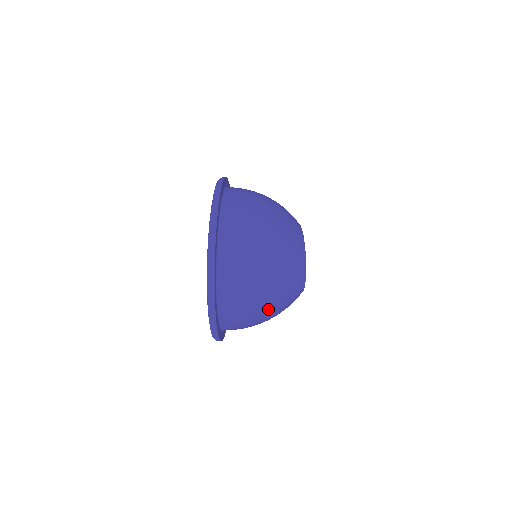
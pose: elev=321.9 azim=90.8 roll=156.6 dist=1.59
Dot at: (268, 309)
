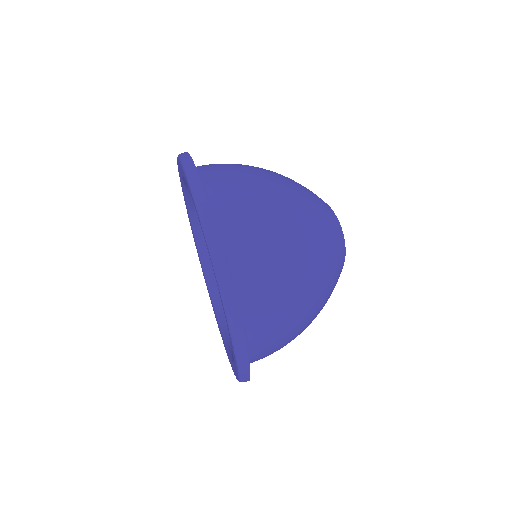
Dot at: (310, 290)
